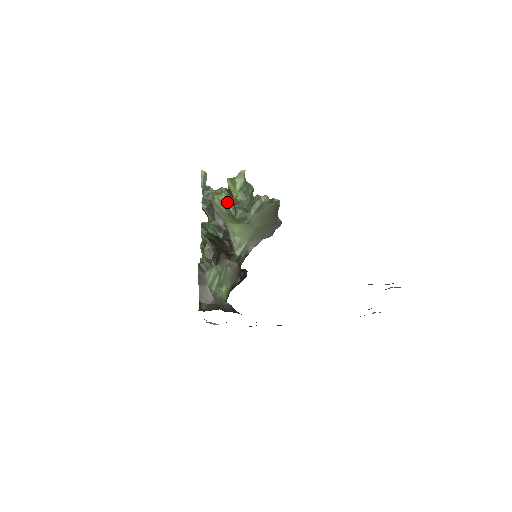
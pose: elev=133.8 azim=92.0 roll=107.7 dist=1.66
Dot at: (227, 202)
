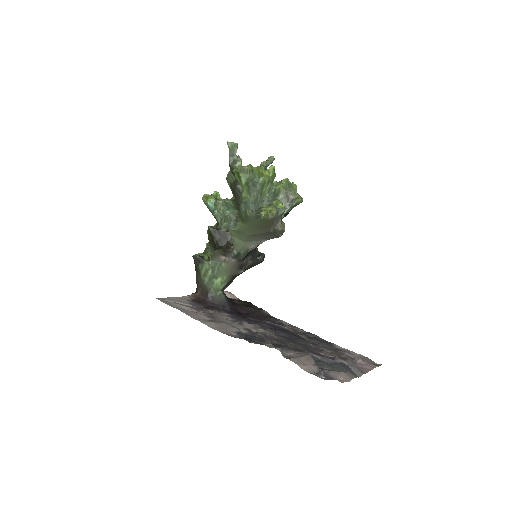
Dot at: (212, 209)
